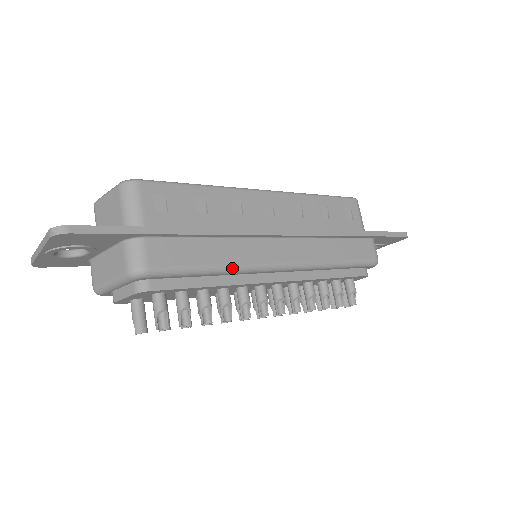
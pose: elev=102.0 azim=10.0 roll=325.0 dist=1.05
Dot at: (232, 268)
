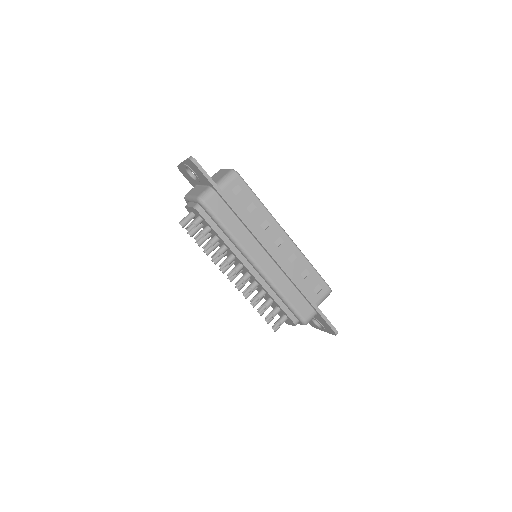
Dot at: (235, 240)
